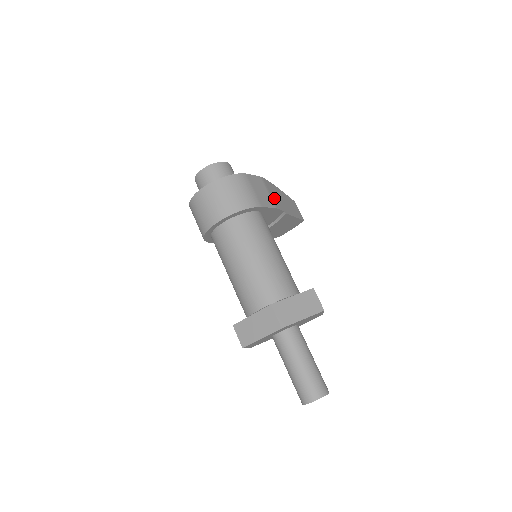
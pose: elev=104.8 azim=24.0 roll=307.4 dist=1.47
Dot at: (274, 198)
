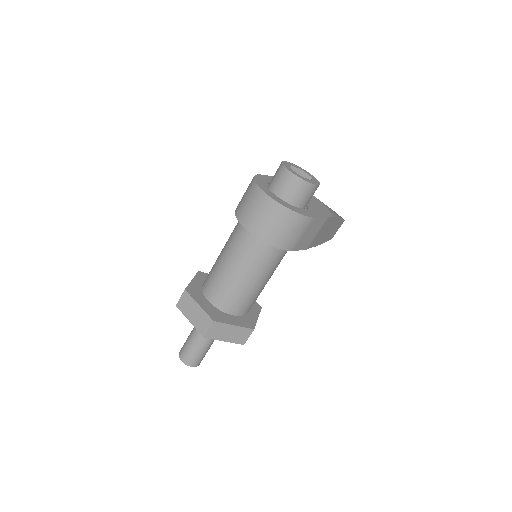
Dot at: (317, 237)
